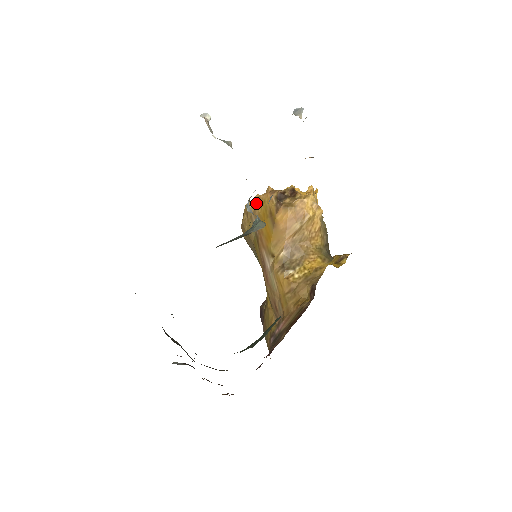
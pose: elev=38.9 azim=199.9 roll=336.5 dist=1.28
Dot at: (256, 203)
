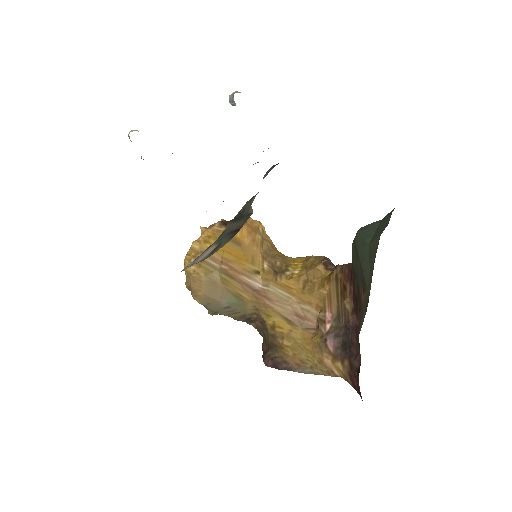
Dot at: (198, 247)
